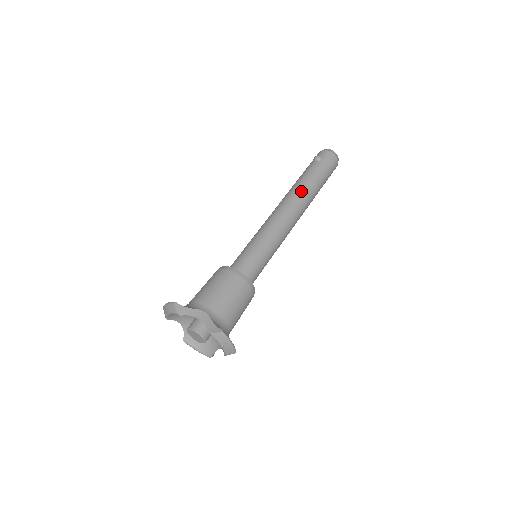
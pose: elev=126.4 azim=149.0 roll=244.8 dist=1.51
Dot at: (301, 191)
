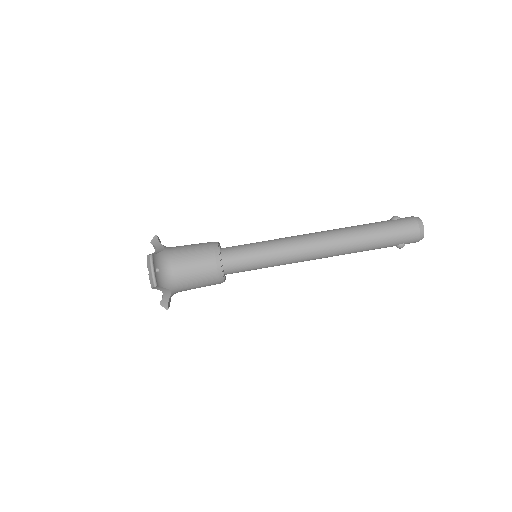
Dot at: (343, 229)
